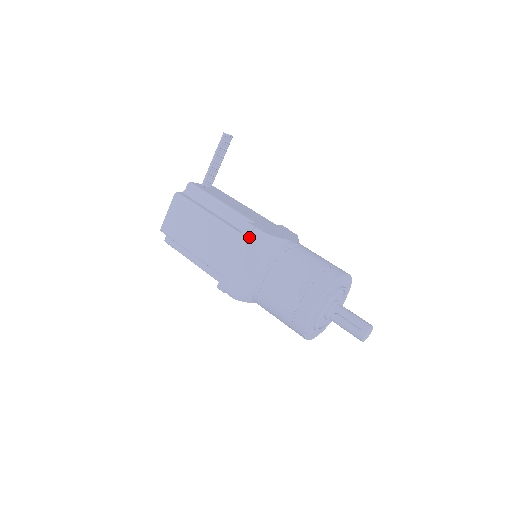
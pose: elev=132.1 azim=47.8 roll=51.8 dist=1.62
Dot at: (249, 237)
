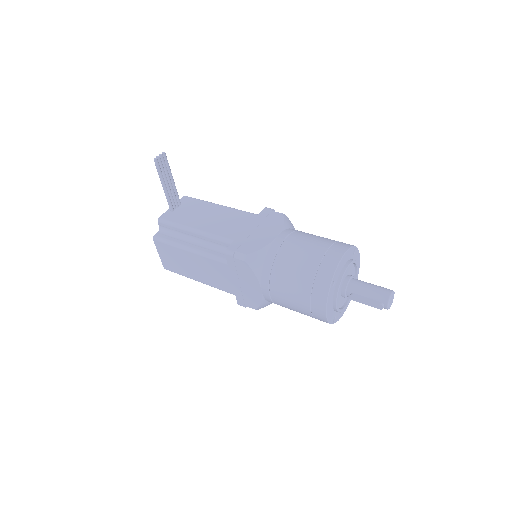
Dot at: (235, 263)
